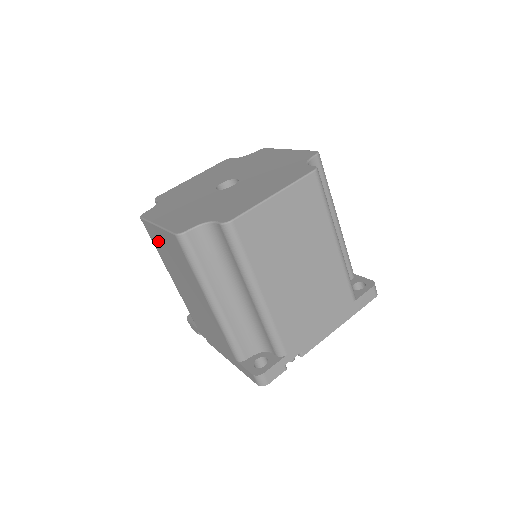
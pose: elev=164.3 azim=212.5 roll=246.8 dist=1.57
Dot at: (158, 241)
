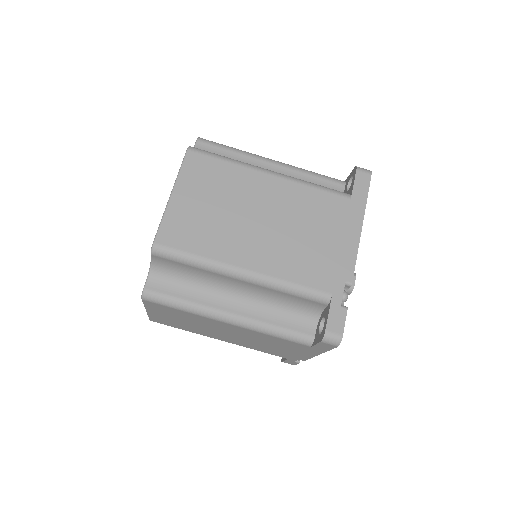
Dot at: occluded
